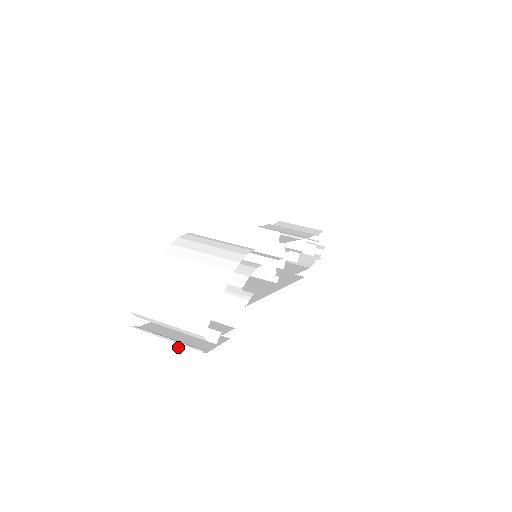
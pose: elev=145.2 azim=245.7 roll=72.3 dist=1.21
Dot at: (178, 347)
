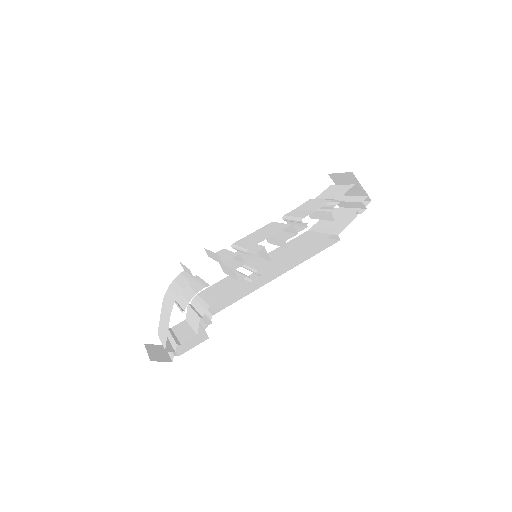
Dot at: (170, 354)
